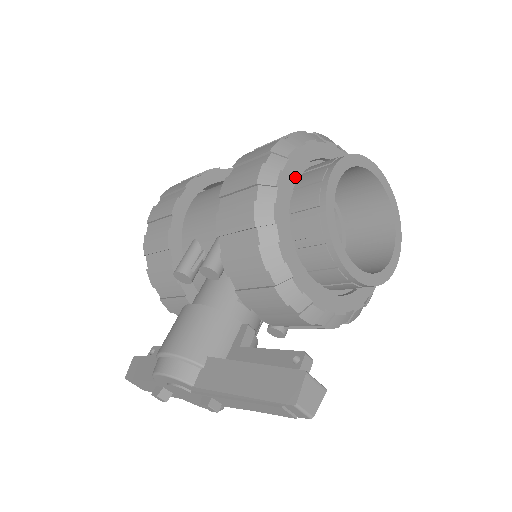
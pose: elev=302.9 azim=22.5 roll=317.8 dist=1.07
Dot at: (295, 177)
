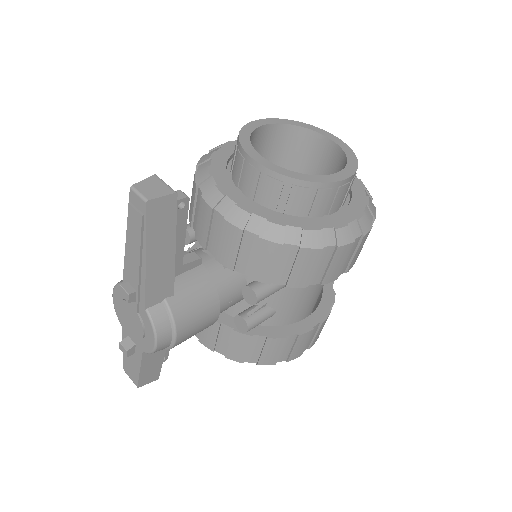
Dot at: occluded
